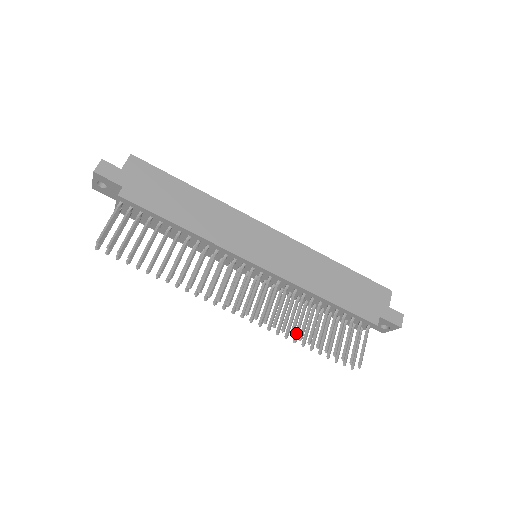
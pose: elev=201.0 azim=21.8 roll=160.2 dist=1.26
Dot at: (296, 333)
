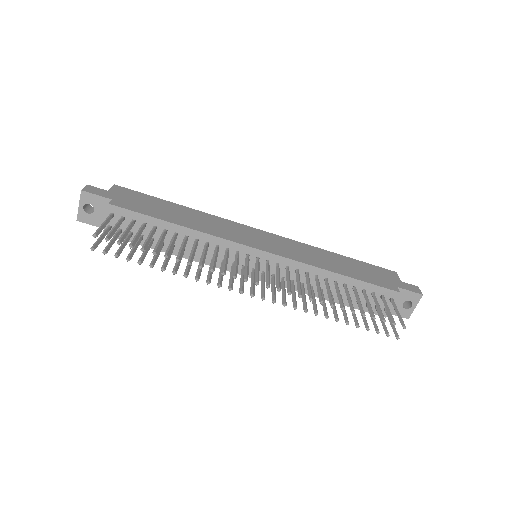
Dot at: (324, 311)
